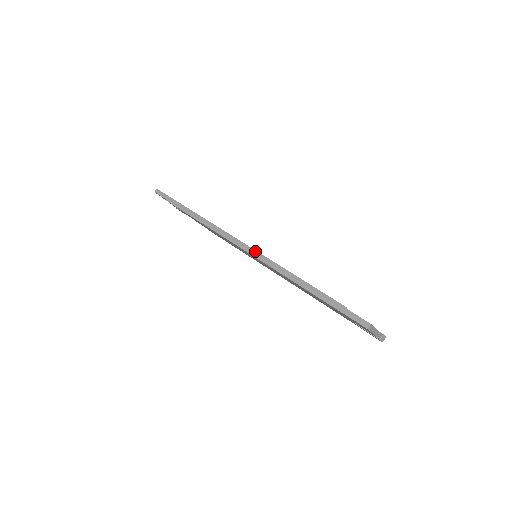
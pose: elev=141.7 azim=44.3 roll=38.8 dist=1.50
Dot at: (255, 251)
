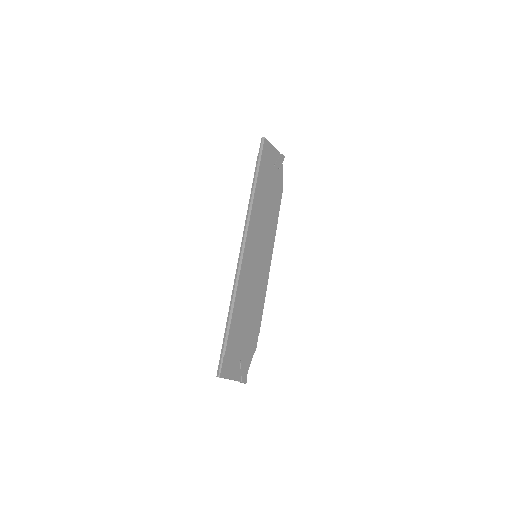
Dot at: (241, 261)
